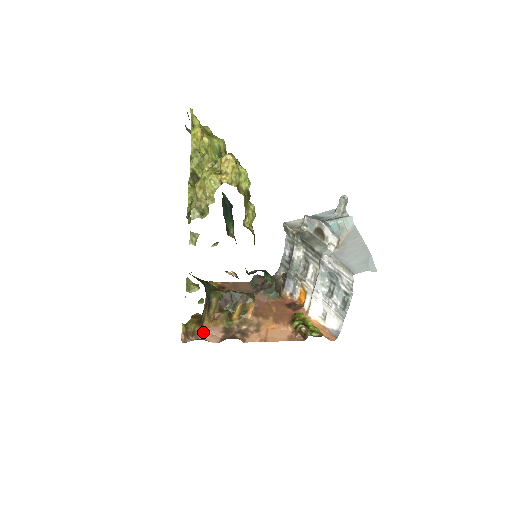
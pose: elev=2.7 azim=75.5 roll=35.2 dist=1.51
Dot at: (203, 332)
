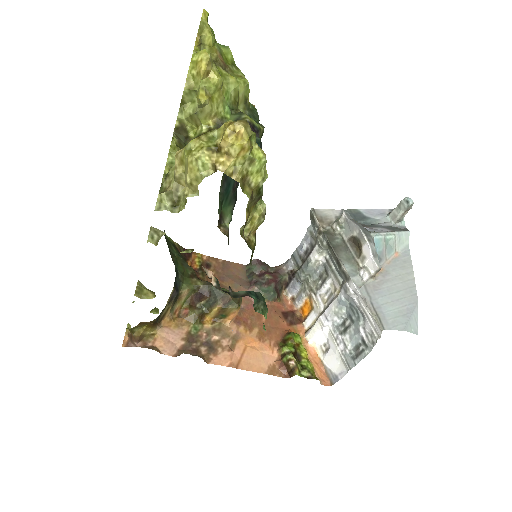
Dot at: (157, 335)
